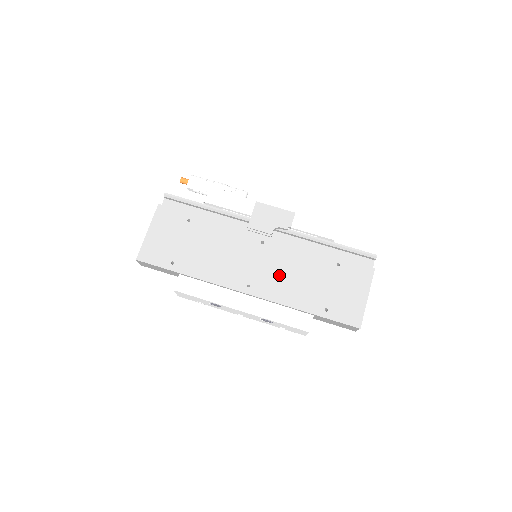
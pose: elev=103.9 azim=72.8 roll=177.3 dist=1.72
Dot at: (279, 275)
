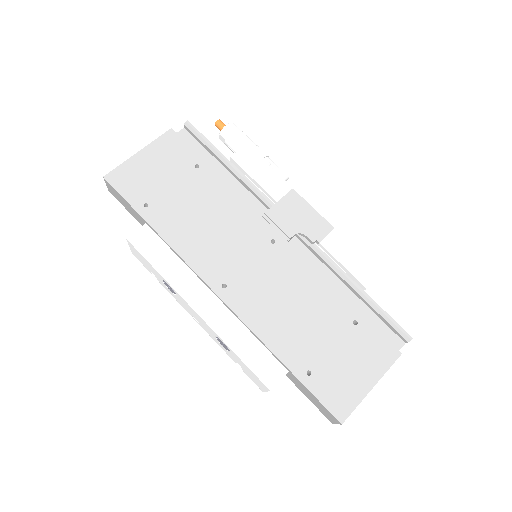
Dot at: (272, 293)
